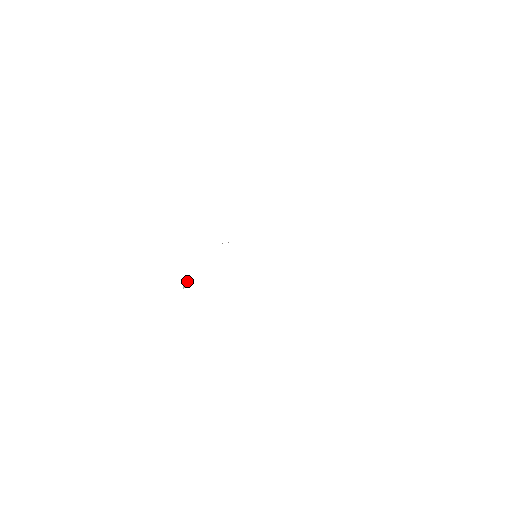
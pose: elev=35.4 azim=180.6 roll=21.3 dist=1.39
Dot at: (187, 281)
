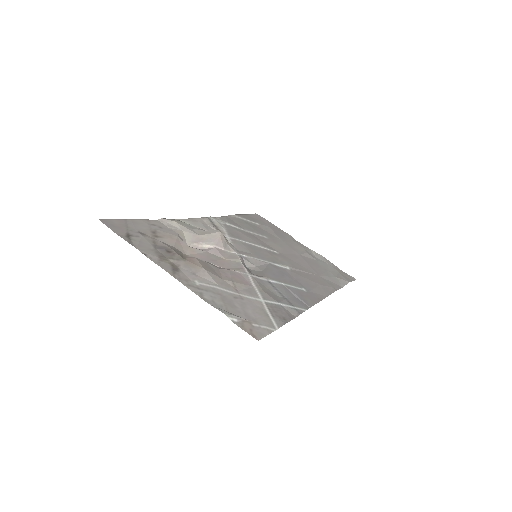
Dot at: (200, 220)
